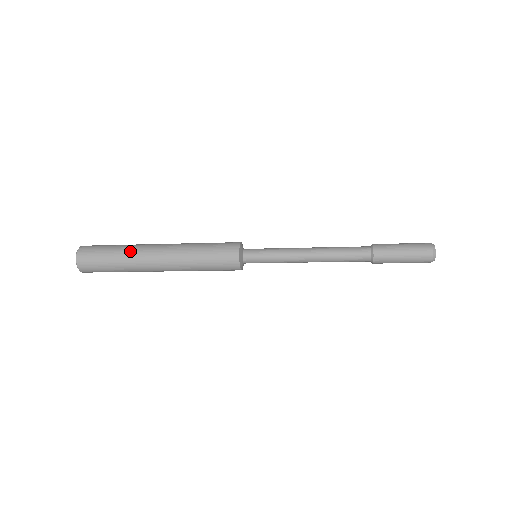
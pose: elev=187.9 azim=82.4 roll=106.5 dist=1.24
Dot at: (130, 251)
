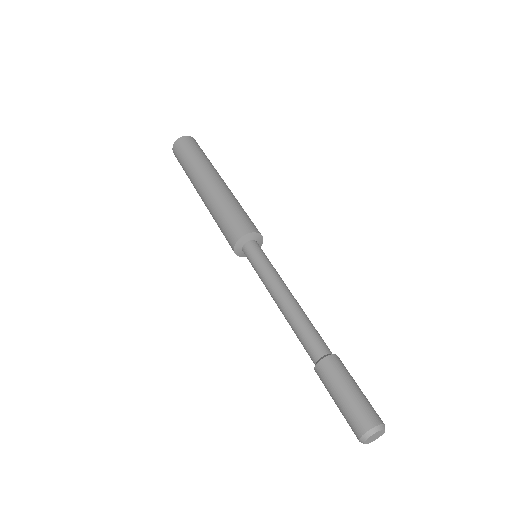
Dot at: occluded
